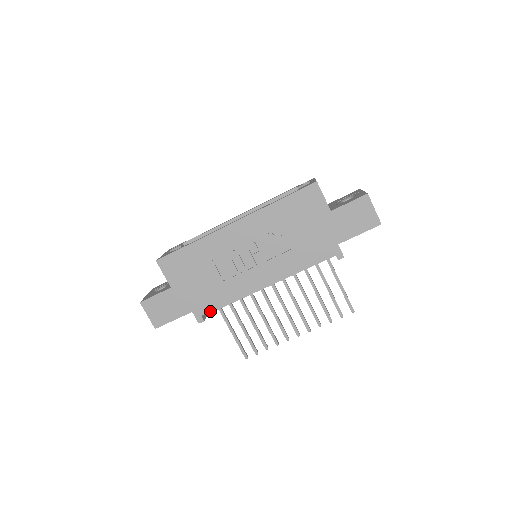
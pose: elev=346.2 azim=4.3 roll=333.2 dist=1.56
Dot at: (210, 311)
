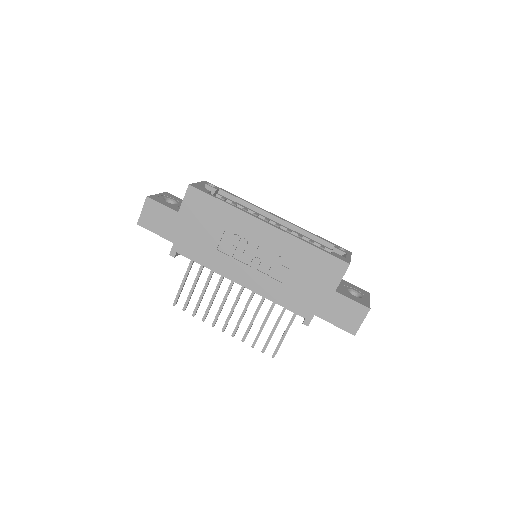
Dot at: (186, 256)
